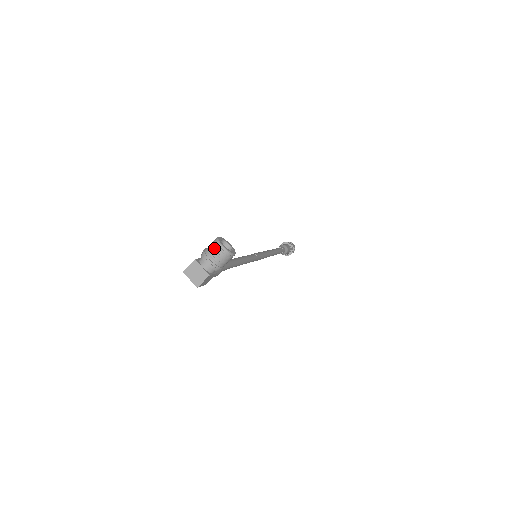
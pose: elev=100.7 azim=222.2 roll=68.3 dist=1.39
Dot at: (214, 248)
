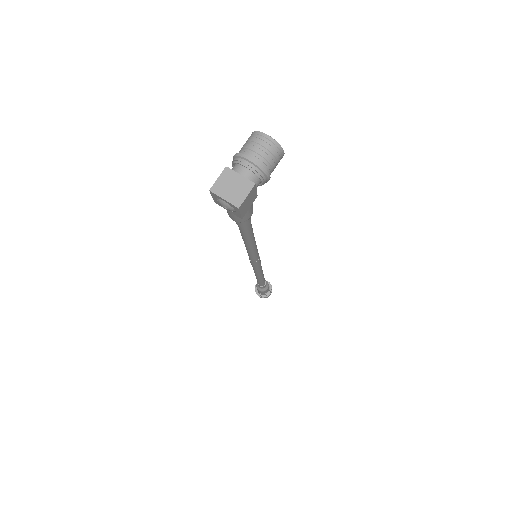
Dot at: (254, 141)
